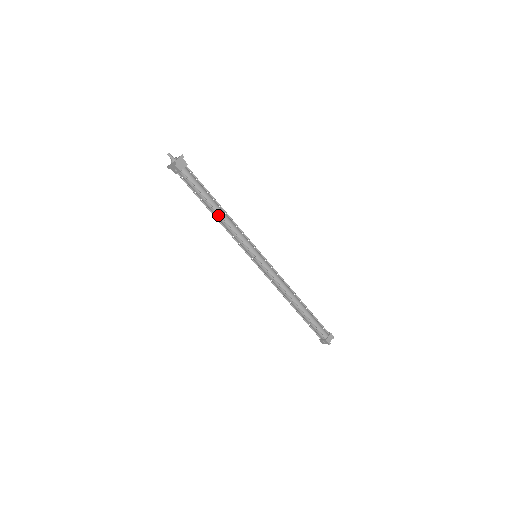
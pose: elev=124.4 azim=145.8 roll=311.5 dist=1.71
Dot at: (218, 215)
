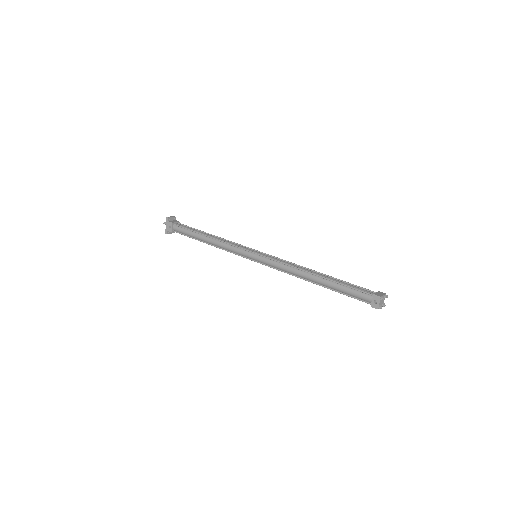
Dot at: (209, 237)
